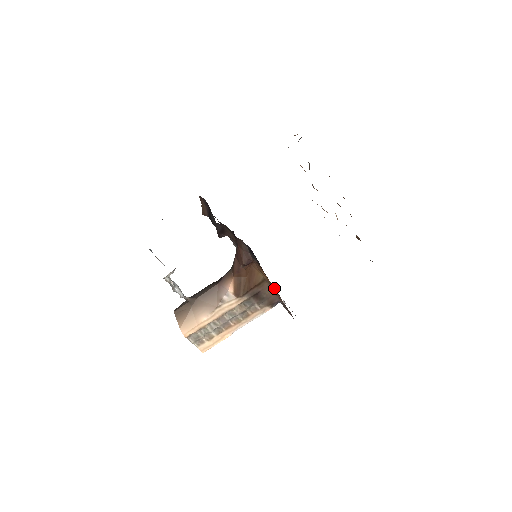
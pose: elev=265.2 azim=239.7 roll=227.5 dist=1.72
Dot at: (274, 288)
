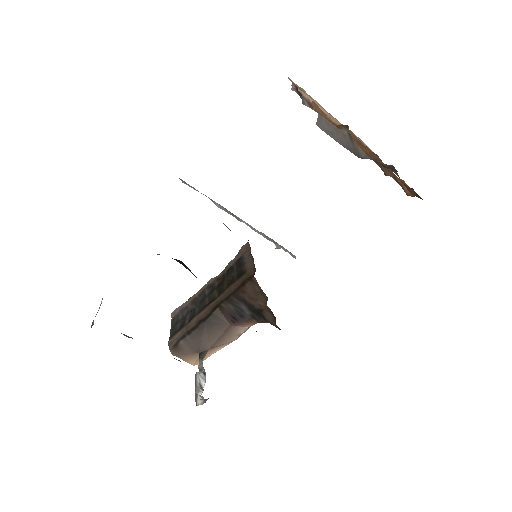
Dot at: occluded
